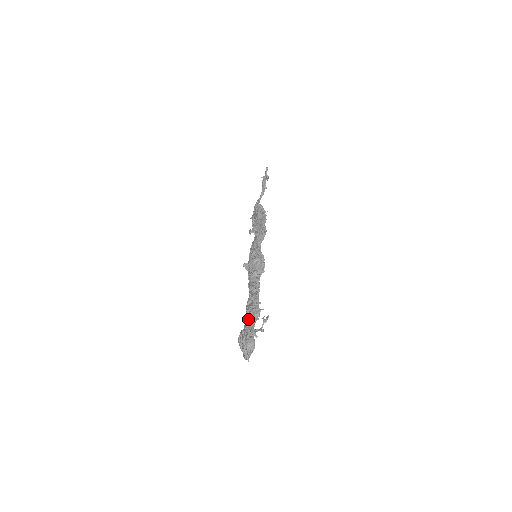
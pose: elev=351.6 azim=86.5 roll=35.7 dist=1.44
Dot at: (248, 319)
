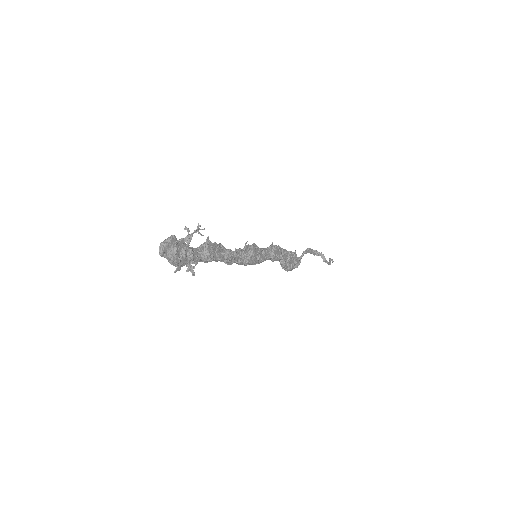
Dot at: occluded
